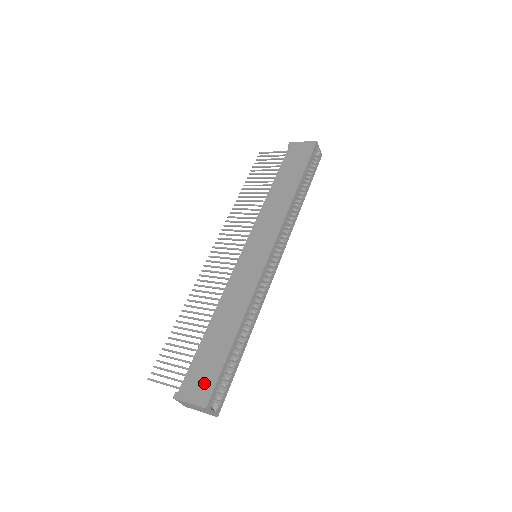
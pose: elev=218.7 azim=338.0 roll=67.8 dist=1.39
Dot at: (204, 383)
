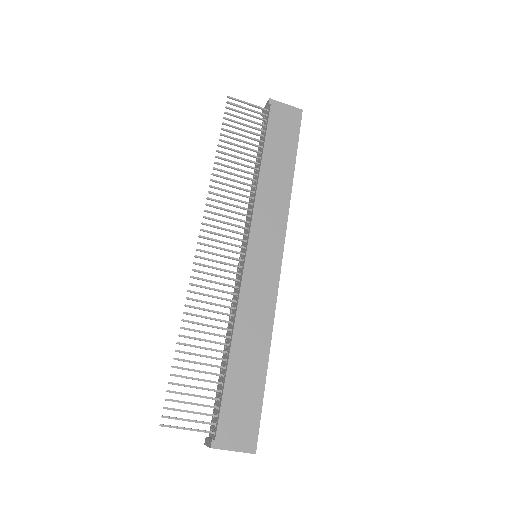
Dot at: (246, 425)
